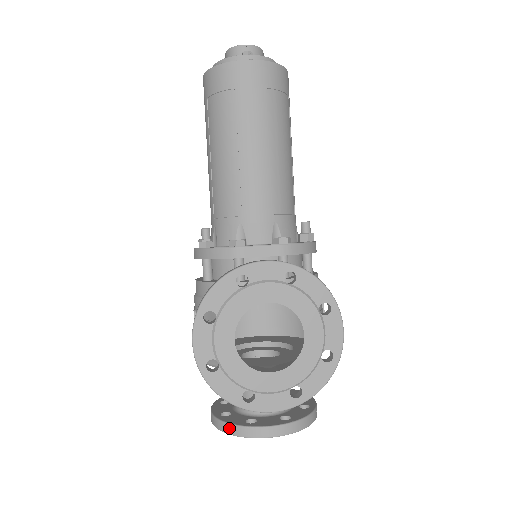
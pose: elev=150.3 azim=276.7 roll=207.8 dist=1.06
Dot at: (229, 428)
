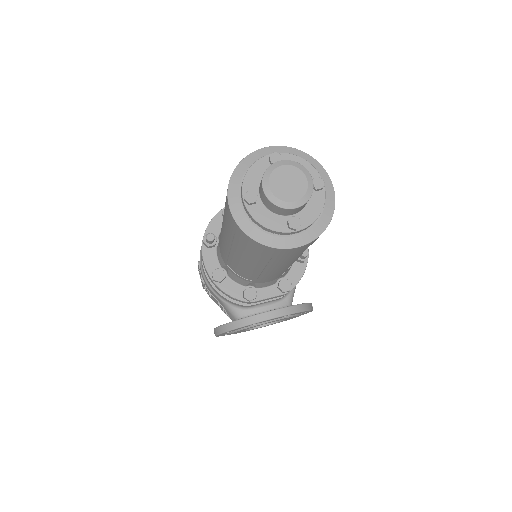
Dot at: occluded
